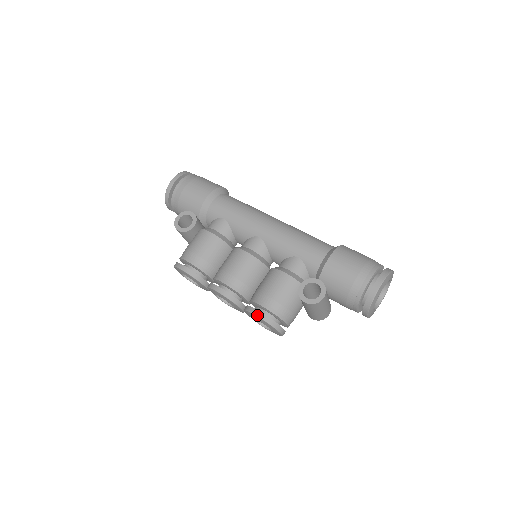
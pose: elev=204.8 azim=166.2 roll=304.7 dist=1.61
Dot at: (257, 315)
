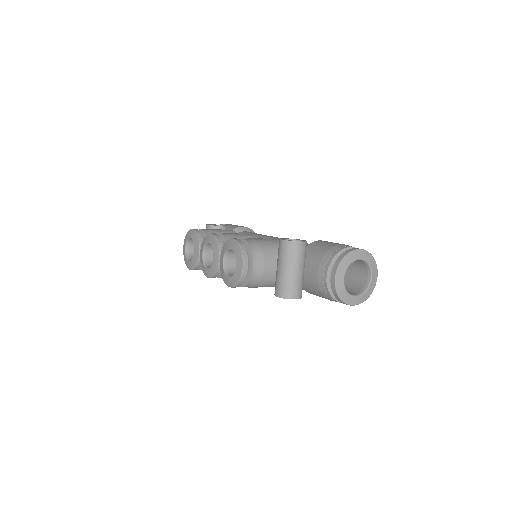
Dot at: (233, 238)
